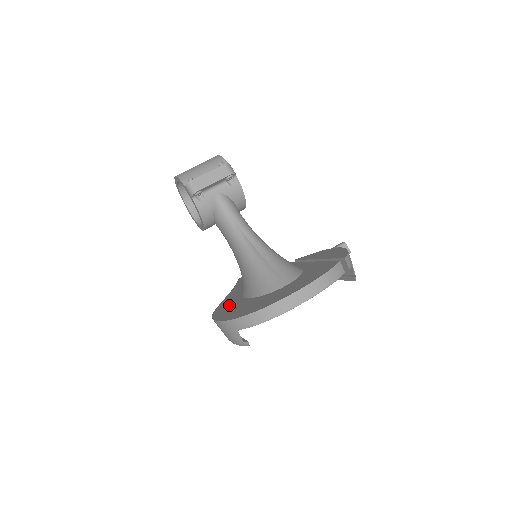
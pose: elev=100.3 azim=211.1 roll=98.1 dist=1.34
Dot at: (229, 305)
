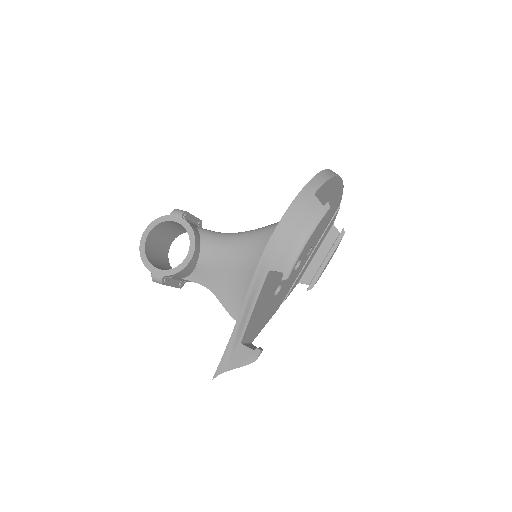
Dot at: occluded
